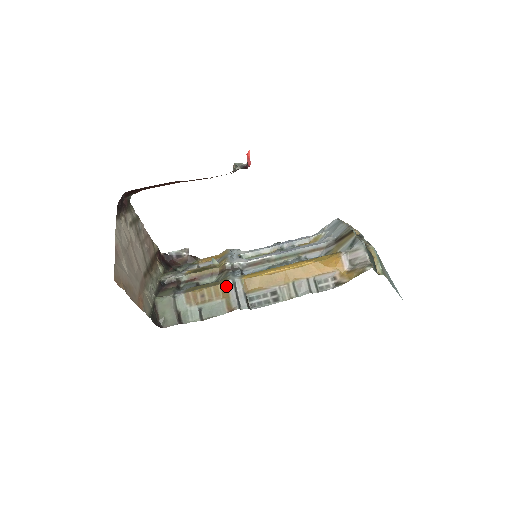
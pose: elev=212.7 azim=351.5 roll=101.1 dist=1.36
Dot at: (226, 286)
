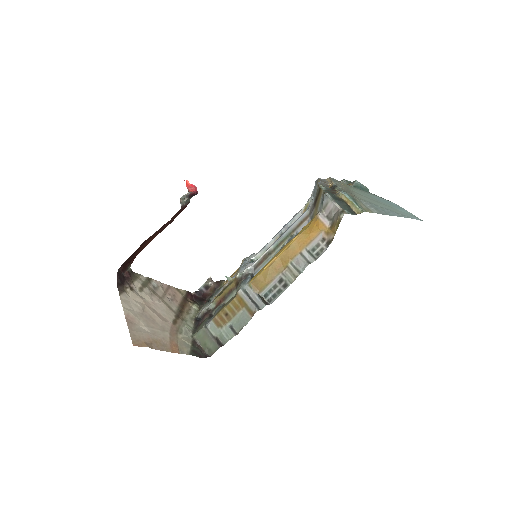
Dot at: (239, 297)
